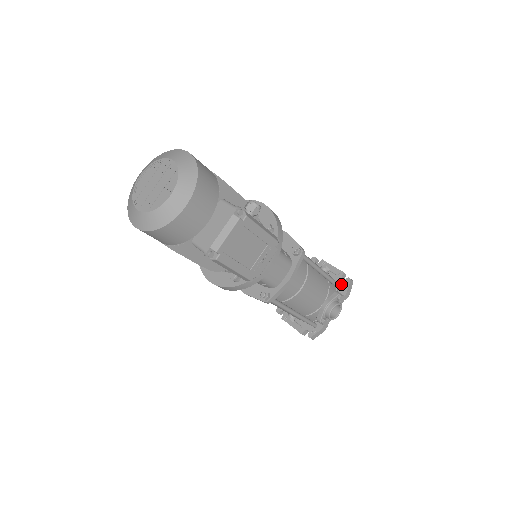
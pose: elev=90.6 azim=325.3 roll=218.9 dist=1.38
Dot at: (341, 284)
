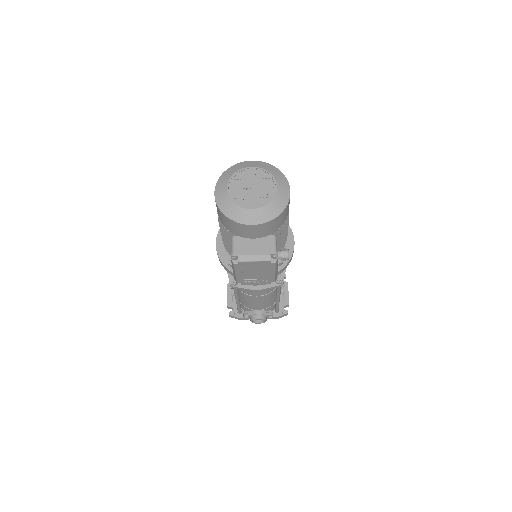
Dot at: (280, 309)
